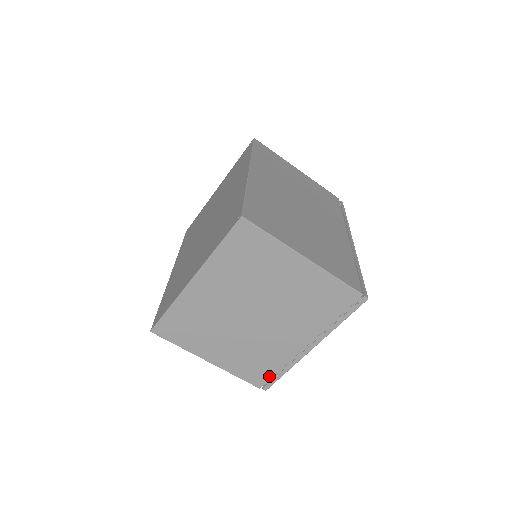
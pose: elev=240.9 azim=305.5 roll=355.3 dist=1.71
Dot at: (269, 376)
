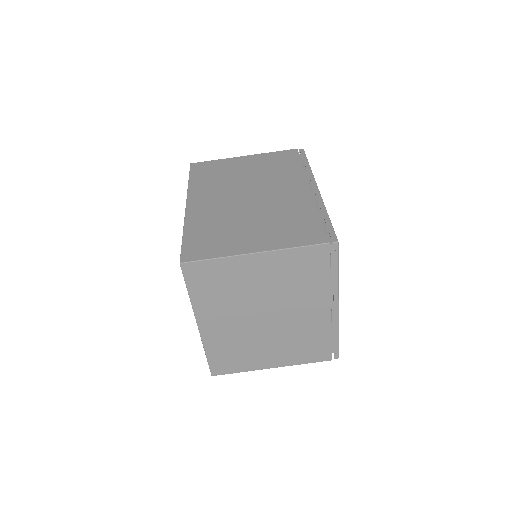
Dot at: (328, 347)
